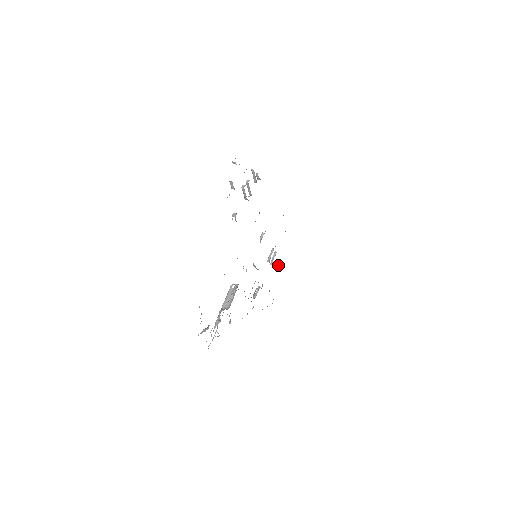
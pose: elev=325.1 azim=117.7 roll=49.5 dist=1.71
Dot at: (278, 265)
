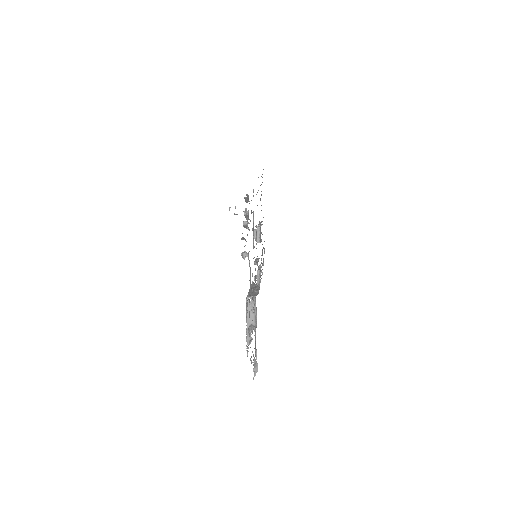
Dot at: (261, 233)
